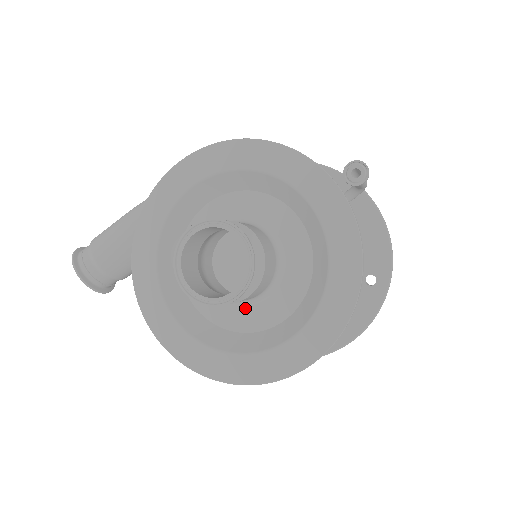
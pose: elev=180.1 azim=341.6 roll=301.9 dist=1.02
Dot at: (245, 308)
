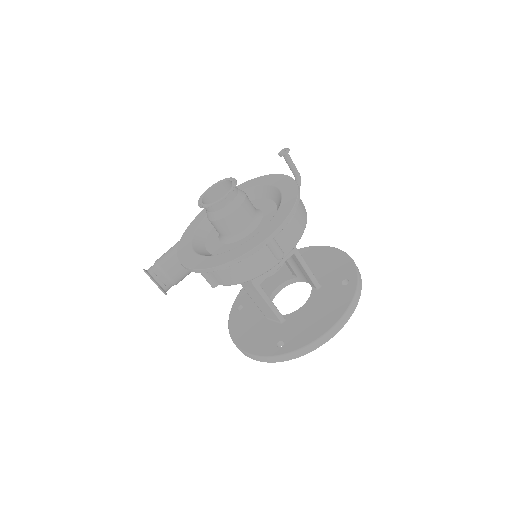
Dot at: (241, 240)
